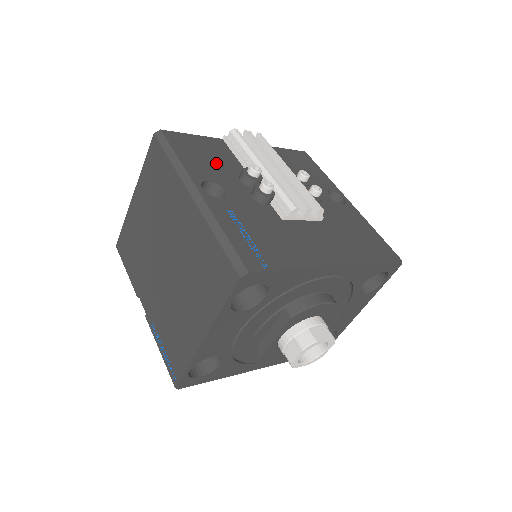
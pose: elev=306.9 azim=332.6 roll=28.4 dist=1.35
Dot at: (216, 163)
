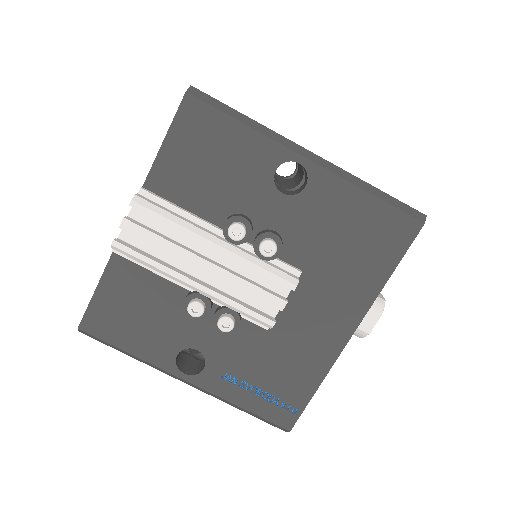
Dot at: (154, 314)
